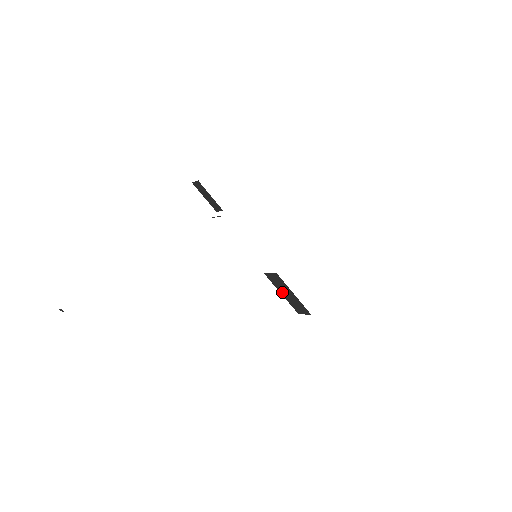
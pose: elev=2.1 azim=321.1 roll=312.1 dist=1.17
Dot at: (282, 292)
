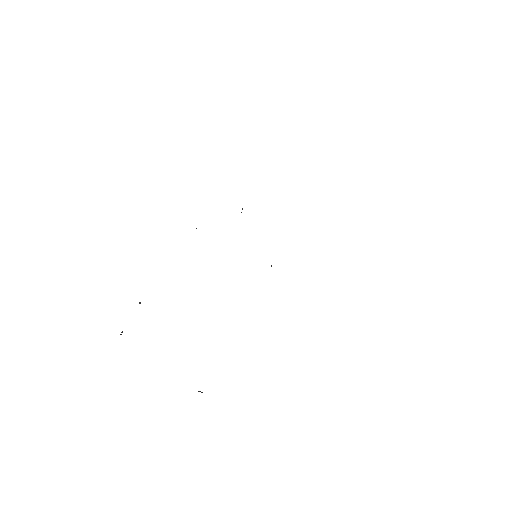
Dot at: occluded
